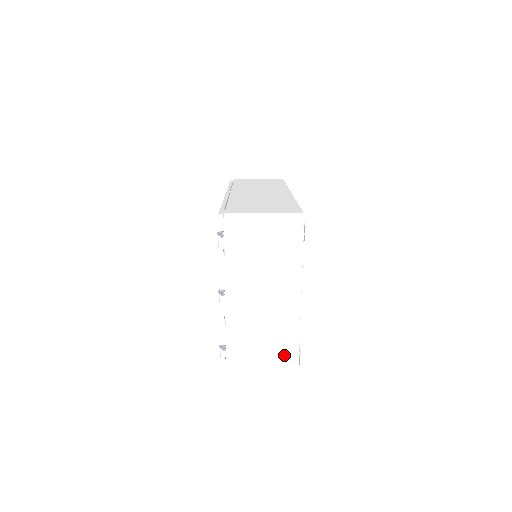
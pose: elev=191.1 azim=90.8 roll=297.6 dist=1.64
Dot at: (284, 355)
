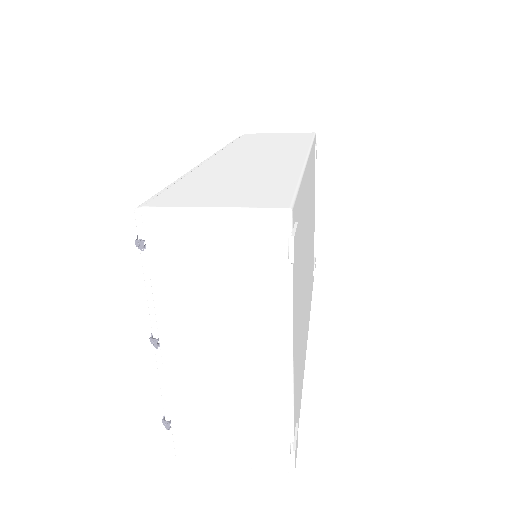
Dot at: (267, 446)
